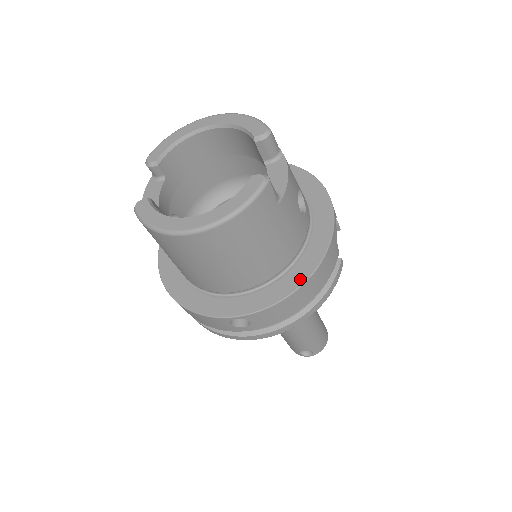
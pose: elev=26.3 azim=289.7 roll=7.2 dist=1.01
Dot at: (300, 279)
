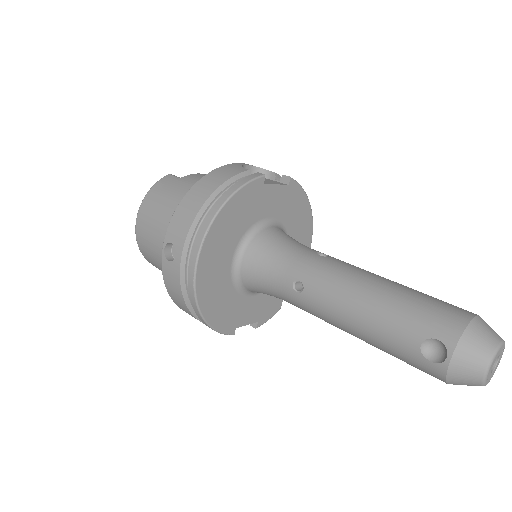
Dot at: occluded
